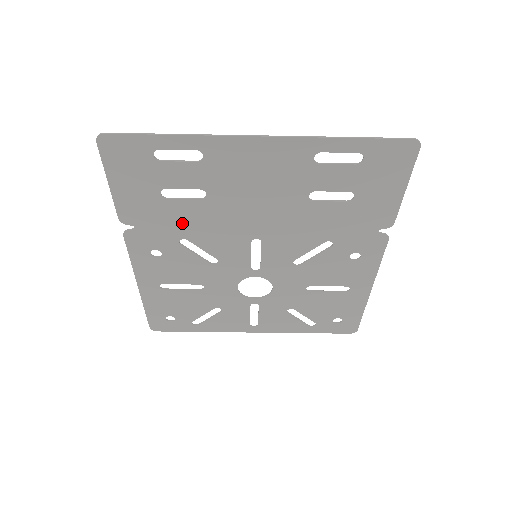
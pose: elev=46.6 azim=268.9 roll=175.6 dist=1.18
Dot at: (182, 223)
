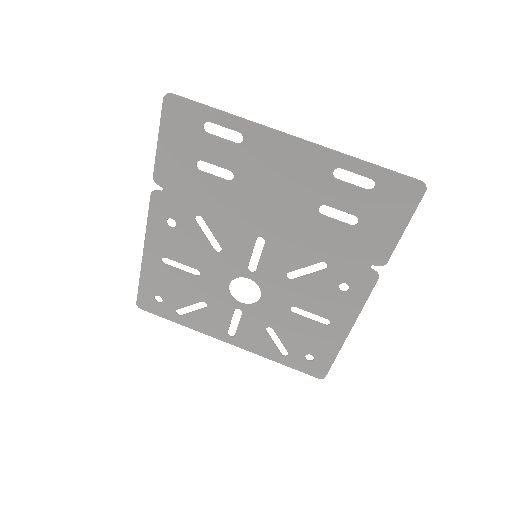
Dot at: (204, 199)
